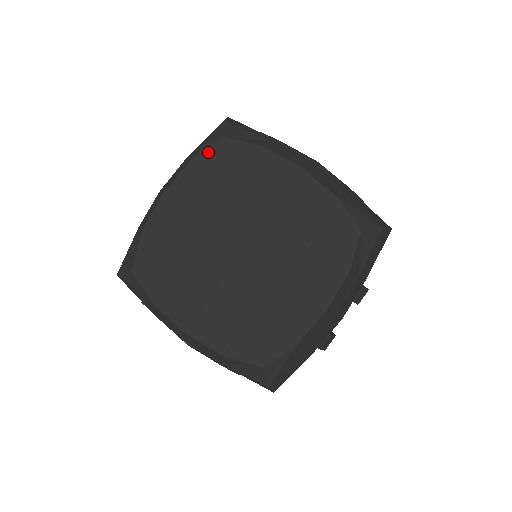
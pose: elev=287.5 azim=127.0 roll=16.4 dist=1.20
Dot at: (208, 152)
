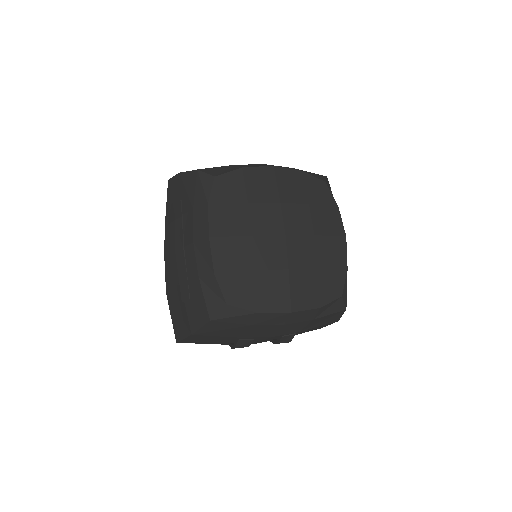
Dot at: (312, 178)
